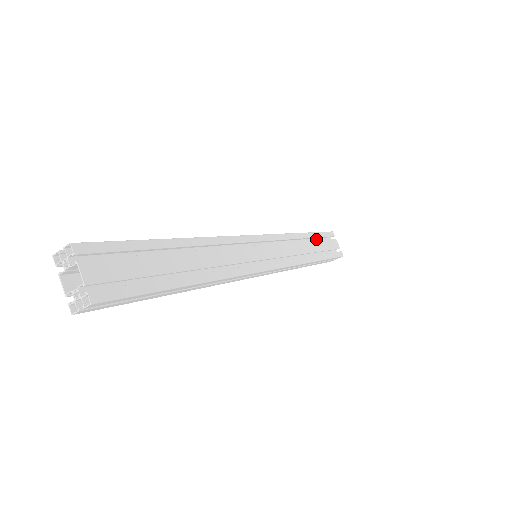
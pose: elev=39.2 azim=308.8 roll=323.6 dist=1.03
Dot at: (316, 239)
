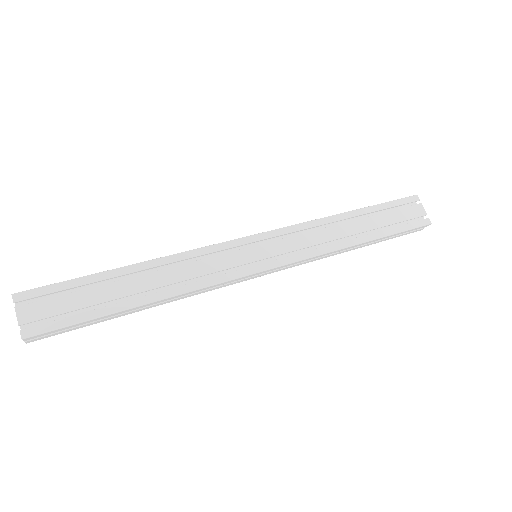
Dot at: (380, 212)
